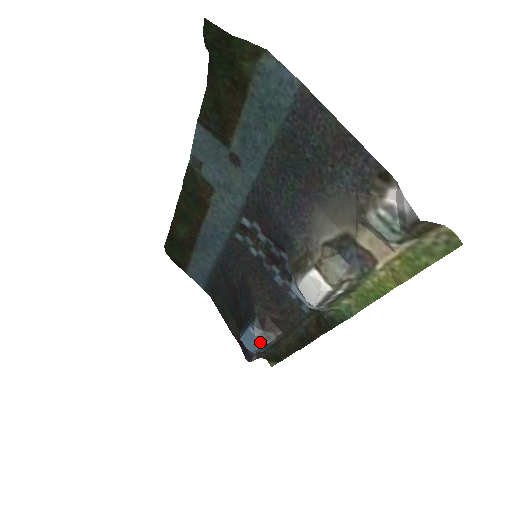
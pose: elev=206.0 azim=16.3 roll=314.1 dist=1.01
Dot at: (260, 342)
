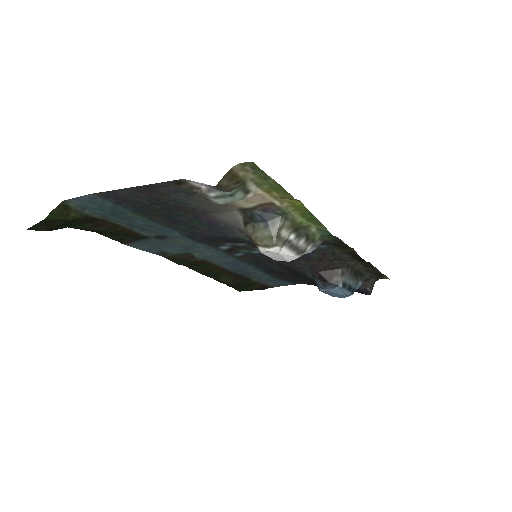
Dot at: (337, 290)
